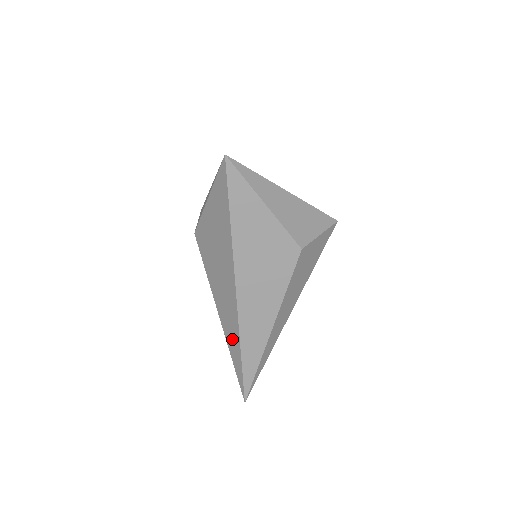
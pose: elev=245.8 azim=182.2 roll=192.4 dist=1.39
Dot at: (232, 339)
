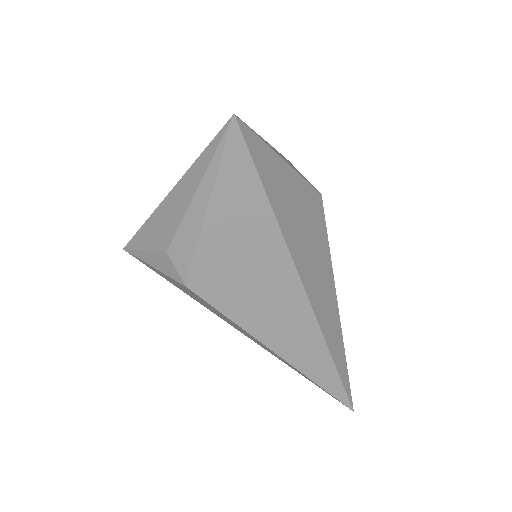
Dot at: (312, 360)
